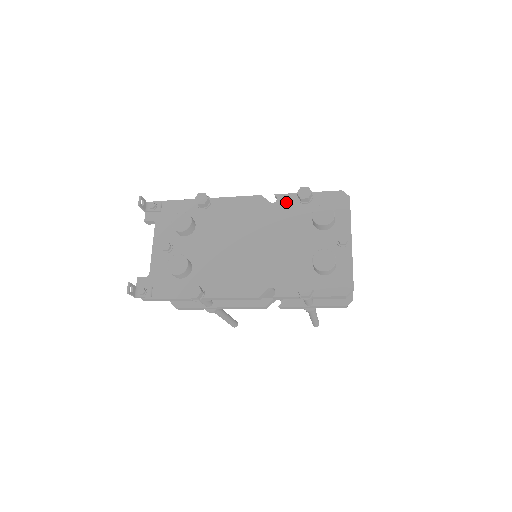
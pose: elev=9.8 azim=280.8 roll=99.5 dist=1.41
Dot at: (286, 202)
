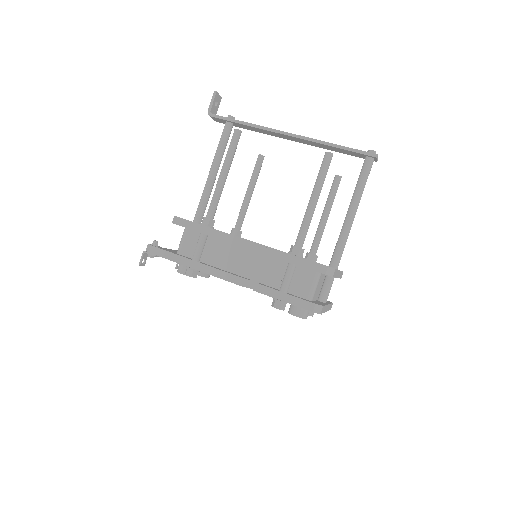
Dot at: occluded
